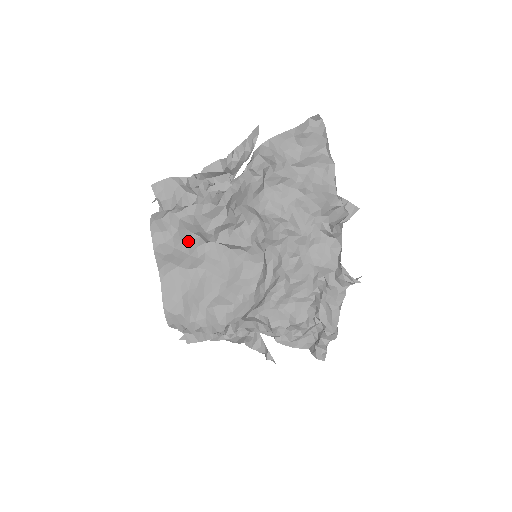
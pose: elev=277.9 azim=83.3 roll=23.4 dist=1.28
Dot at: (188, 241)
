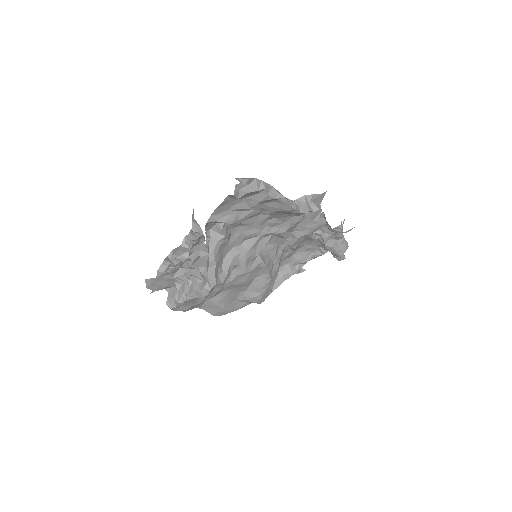
Dot at: occluded
